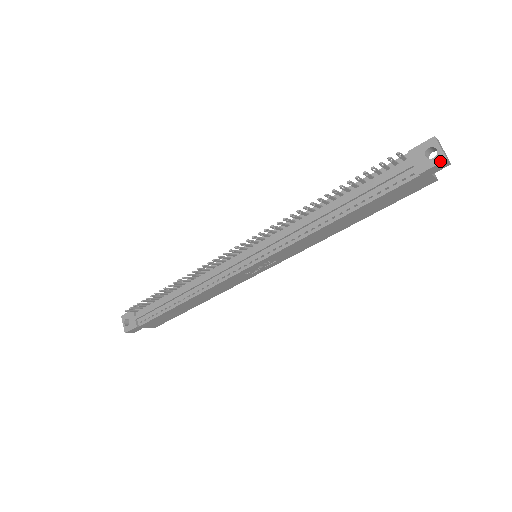
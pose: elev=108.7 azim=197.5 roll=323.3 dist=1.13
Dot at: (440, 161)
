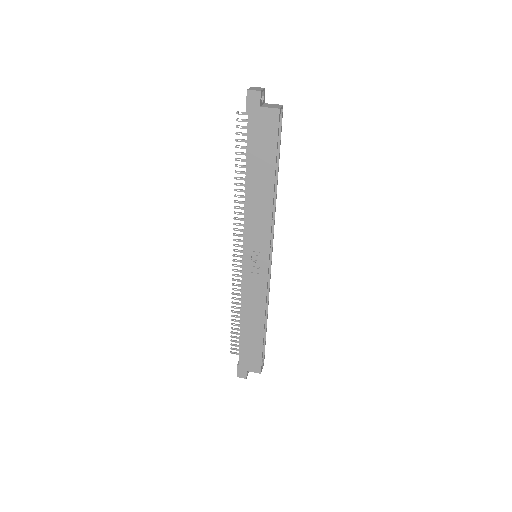
Dot at: (247, 94)
